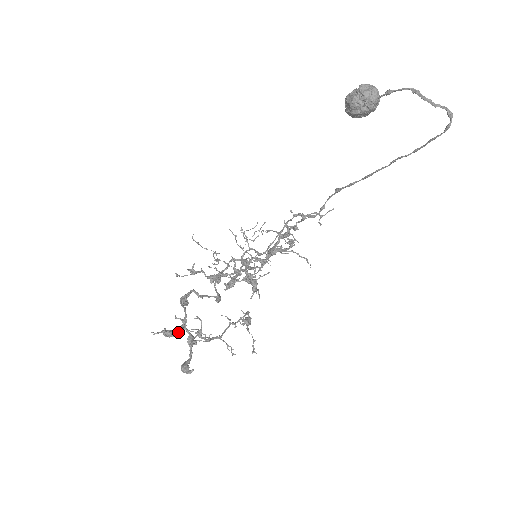
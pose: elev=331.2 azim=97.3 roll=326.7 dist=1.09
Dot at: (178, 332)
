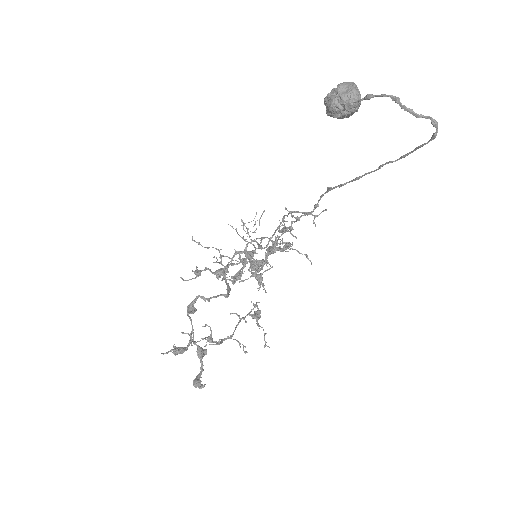
Dot at: (187, 348)
